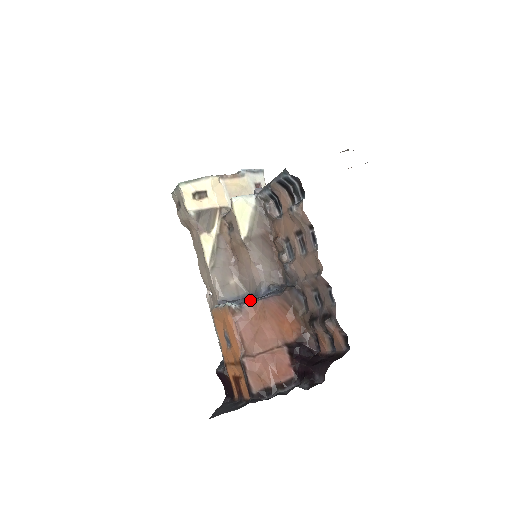
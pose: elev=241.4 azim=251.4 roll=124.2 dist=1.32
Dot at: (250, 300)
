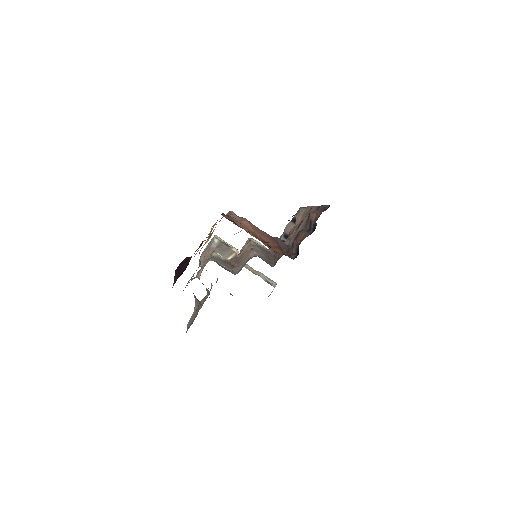
Dot at: occluded
